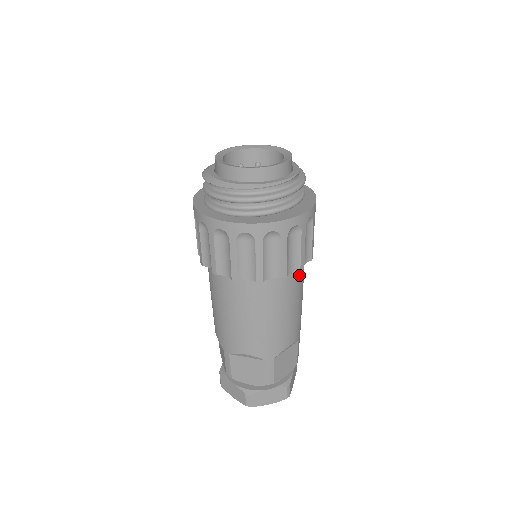
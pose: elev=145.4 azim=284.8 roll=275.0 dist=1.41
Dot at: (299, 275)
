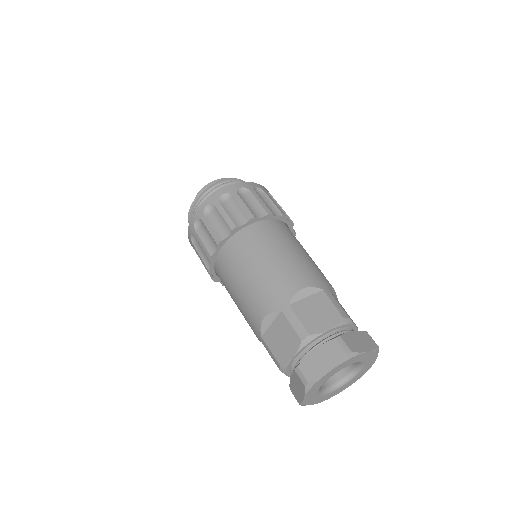
Dot at: occluded
